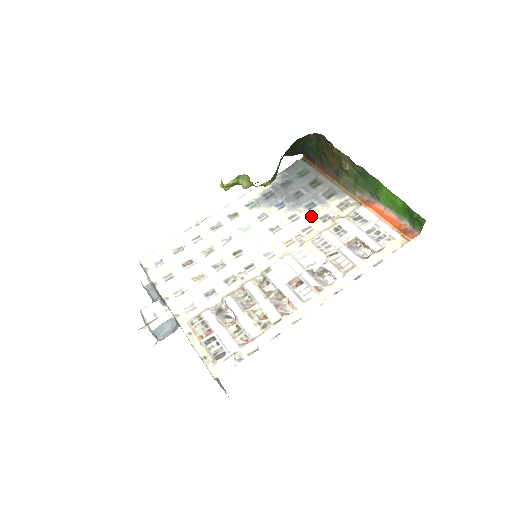
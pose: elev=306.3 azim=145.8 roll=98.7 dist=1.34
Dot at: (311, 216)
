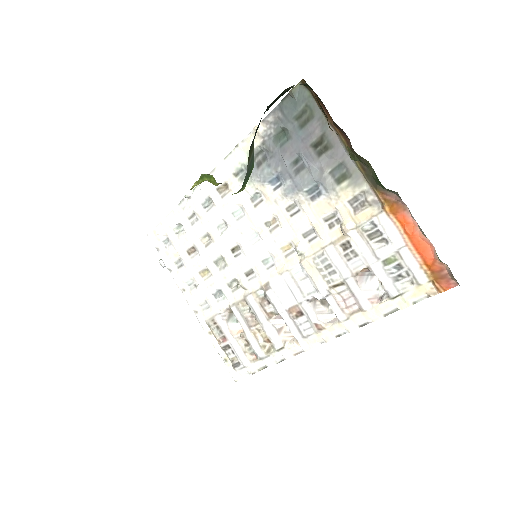
Dot at: (314, 214)
